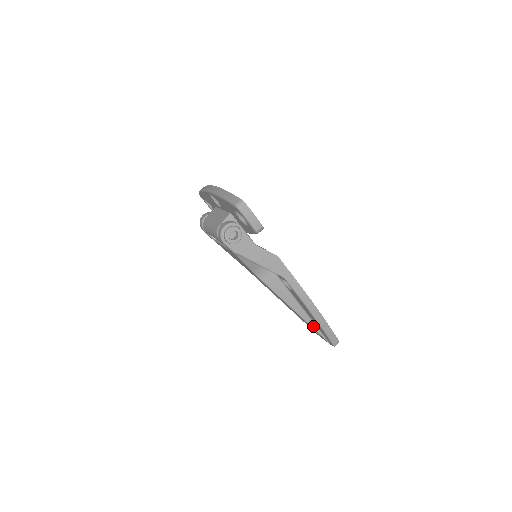
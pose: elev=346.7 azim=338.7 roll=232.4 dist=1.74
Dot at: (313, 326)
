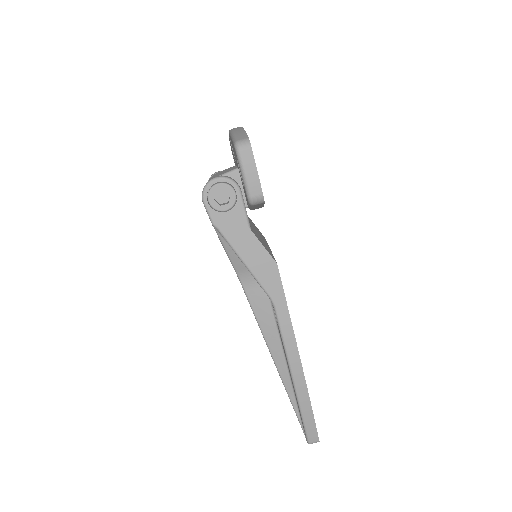
Dot at: (292, 397)
